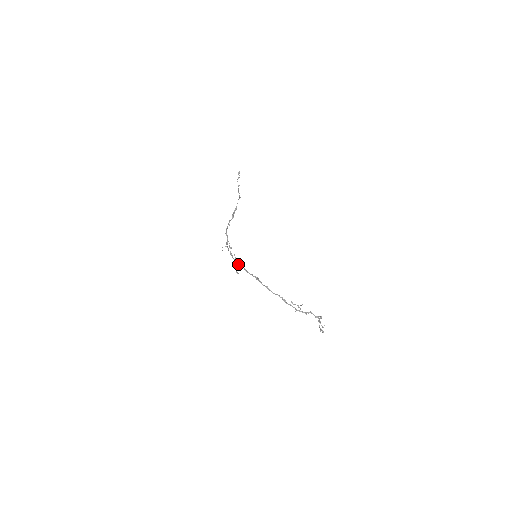
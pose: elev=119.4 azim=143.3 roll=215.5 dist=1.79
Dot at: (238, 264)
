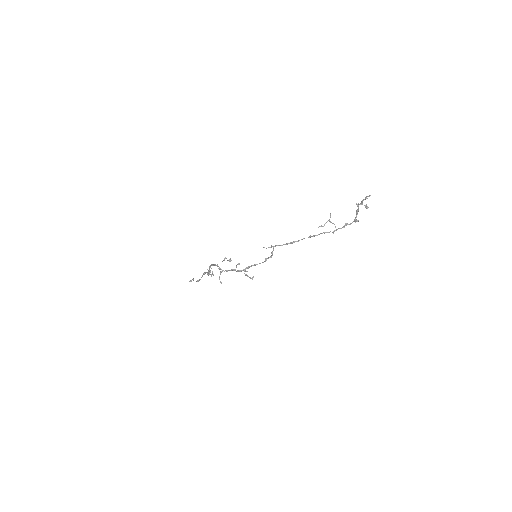
Dot at: (246, 271)
